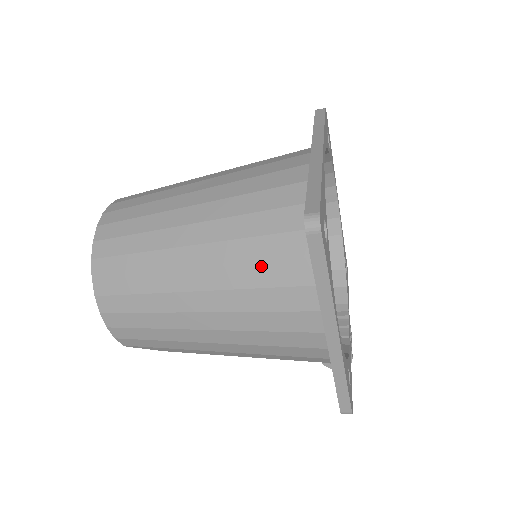
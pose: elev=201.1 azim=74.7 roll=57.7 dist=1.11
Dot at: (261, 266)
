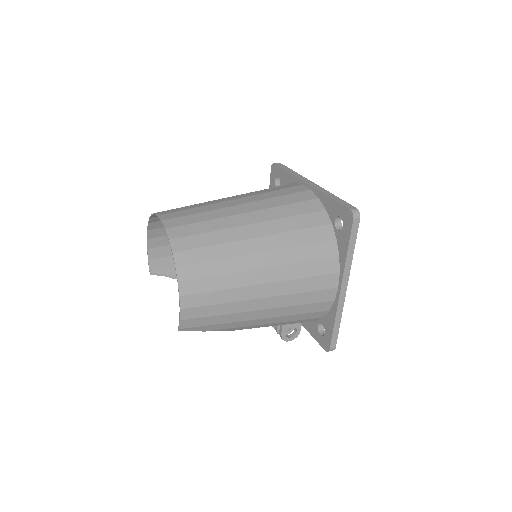
Dot at: (306, 247)
